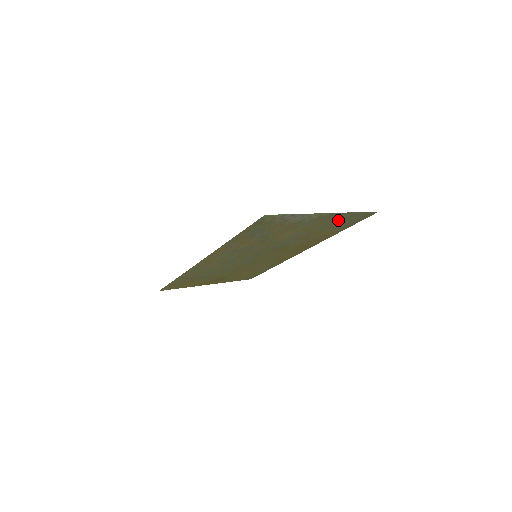
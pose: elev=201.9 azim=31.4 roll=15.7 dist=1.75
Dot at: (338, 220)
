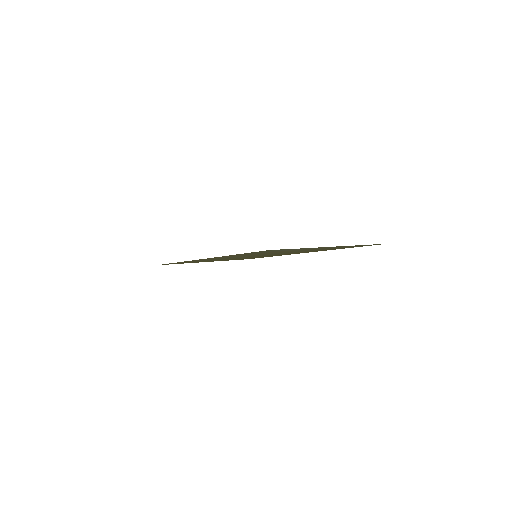
Dot at: occluded
